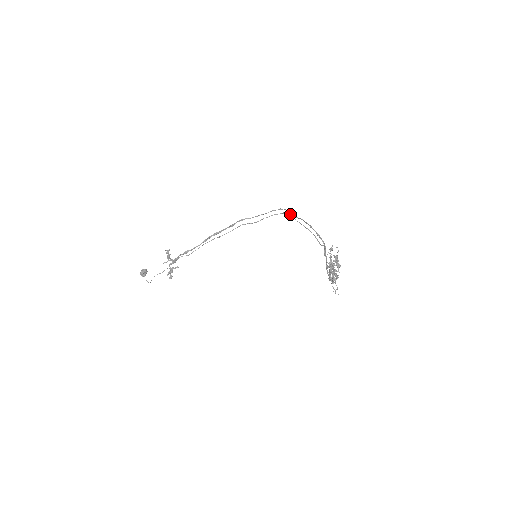
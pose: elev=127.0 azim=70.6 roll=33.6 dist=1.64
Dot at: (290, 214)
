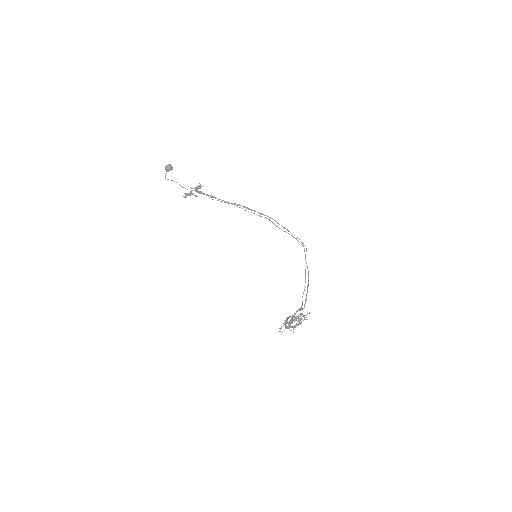
Dot at: occluded
